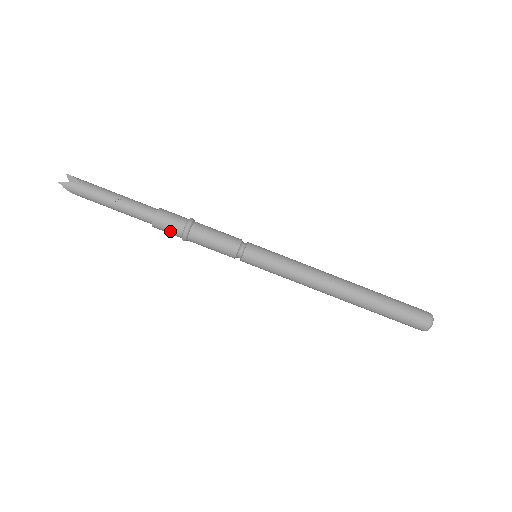
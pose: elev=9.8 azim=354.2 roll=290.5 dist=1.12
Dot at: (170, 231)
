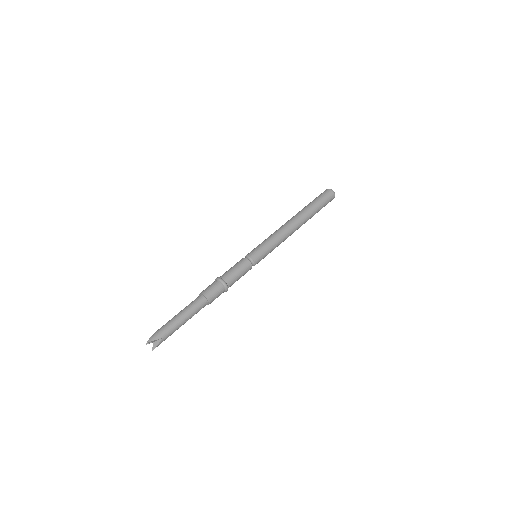
Dot at: (217, 297)
